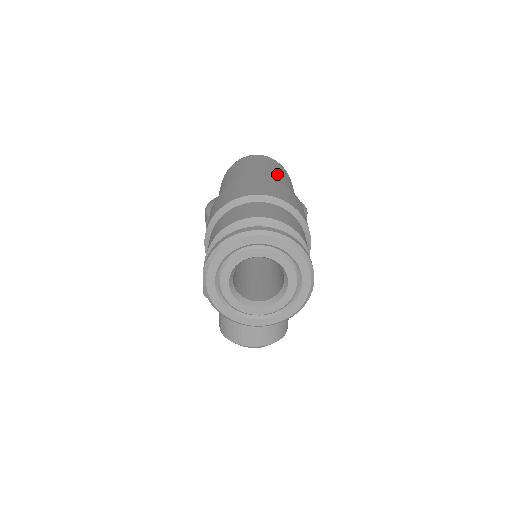
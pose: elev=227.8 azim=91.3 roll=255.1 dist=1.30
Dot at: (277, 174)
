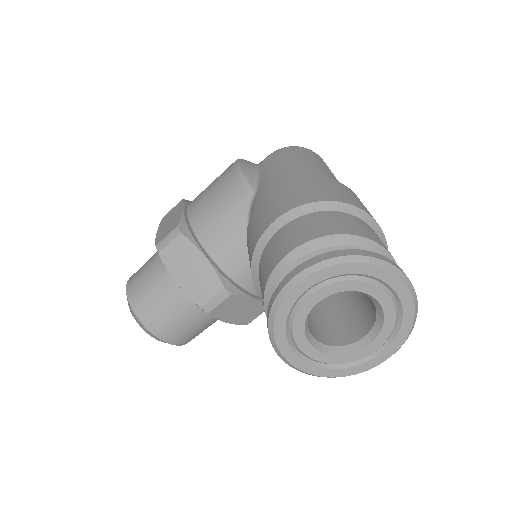
Dot at: occluded
